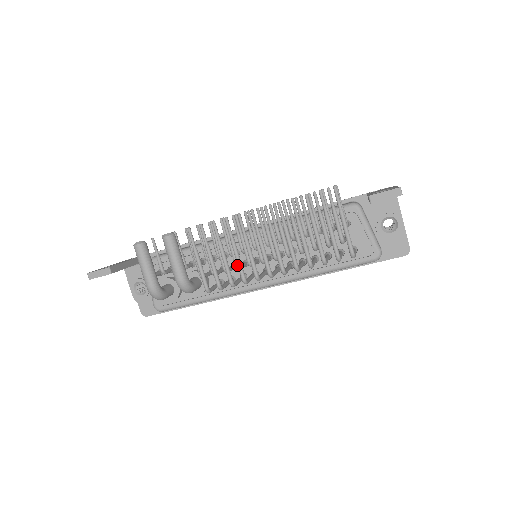
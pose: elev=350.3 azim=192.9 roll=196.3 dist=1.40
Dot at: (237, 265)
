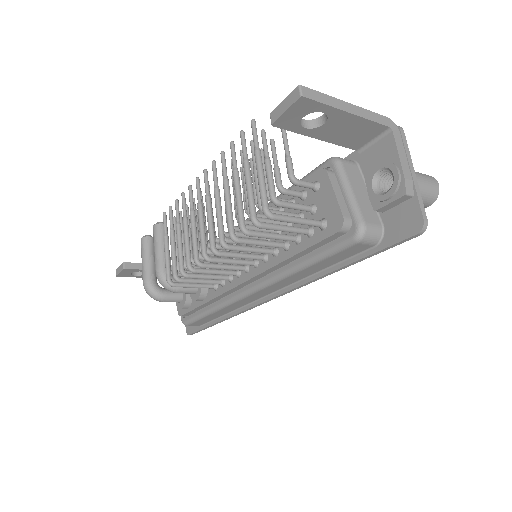
Dot at: occluded
